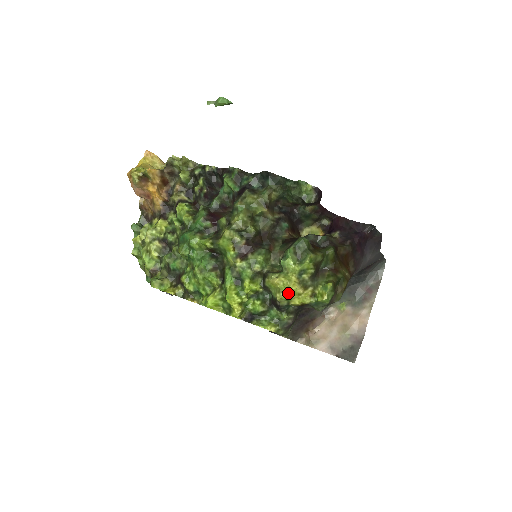
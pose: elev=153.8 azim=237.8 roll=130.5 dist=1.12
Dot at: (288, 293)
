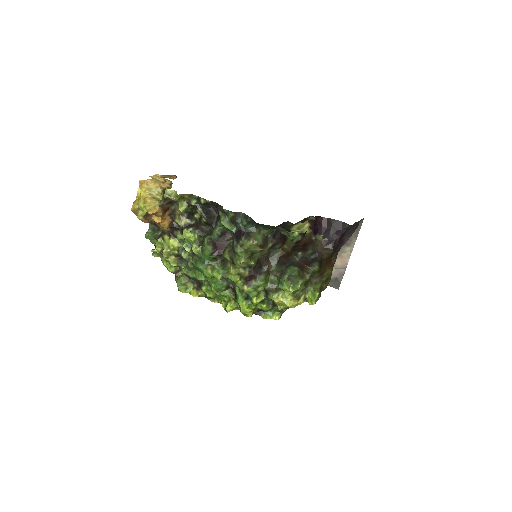
Dot at: (286, 306)
